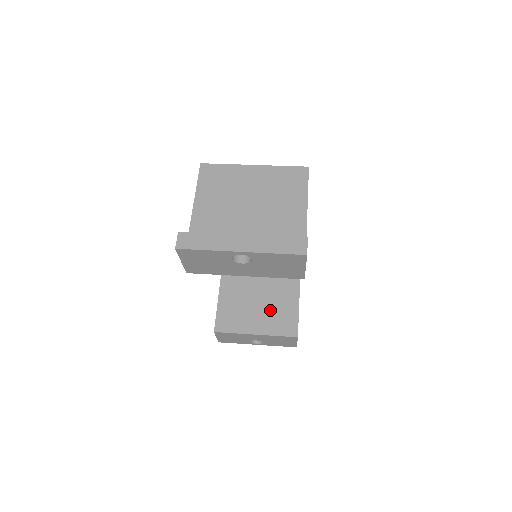
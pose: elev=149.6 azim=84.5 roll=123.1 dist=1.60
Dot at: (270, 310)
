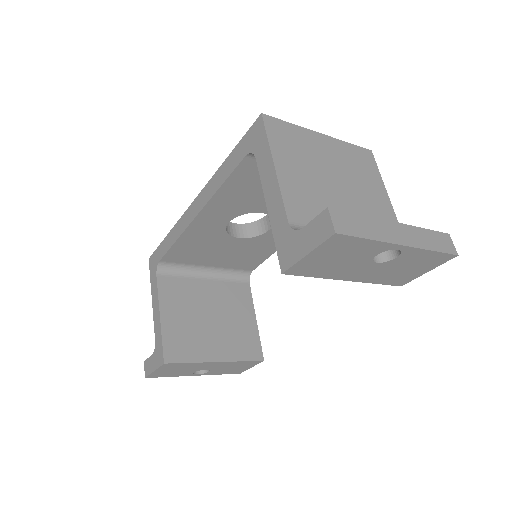
Dot at: (227, 328)
